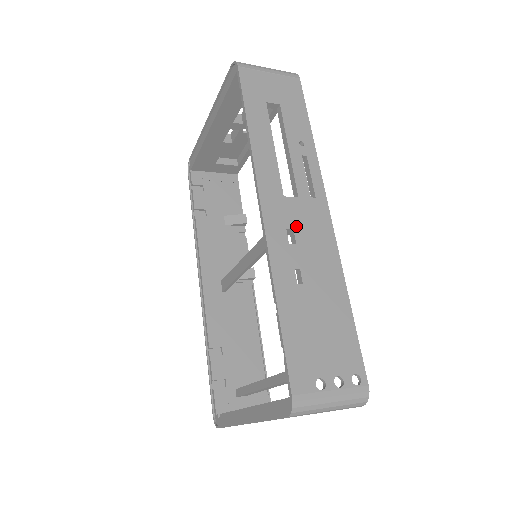
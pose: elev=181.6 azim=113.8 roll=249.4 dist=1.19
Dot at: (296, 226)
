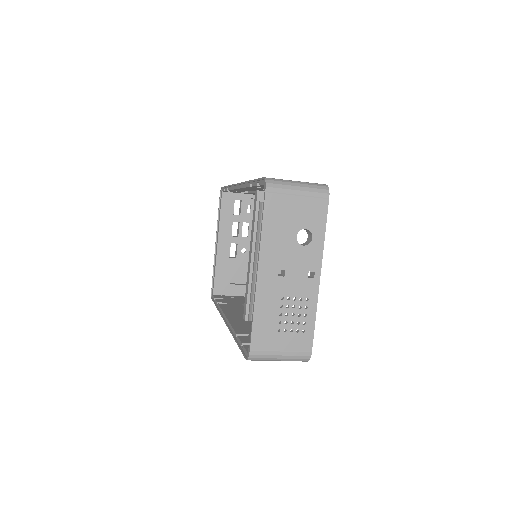
Dot at: occluded
